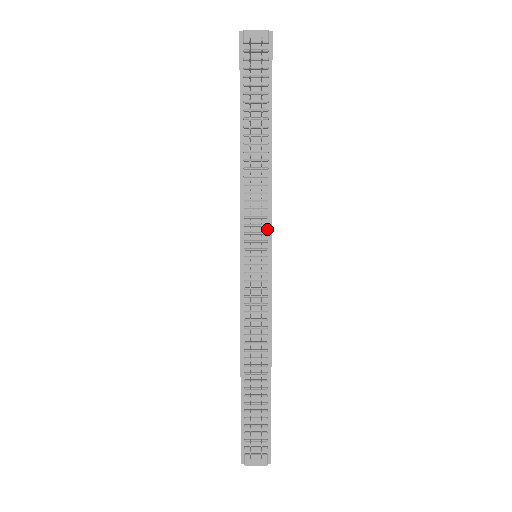
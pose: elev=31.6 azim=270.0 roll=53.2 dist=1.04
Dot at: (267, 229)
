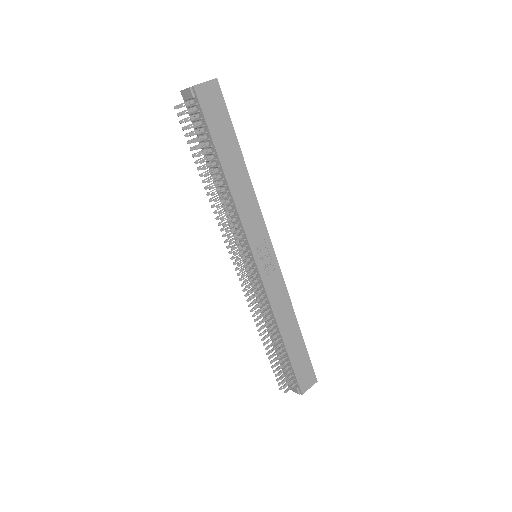
Dot at: (246, 242)
